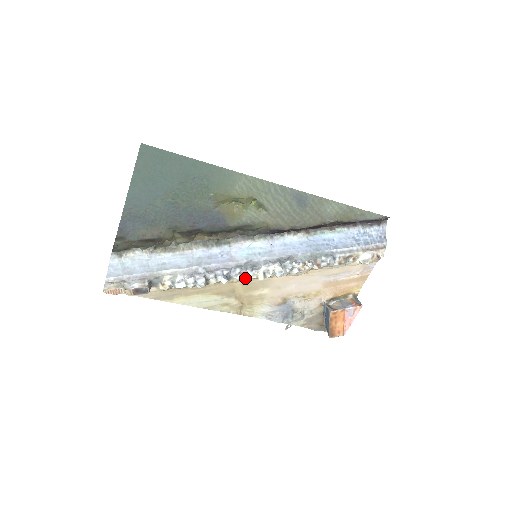
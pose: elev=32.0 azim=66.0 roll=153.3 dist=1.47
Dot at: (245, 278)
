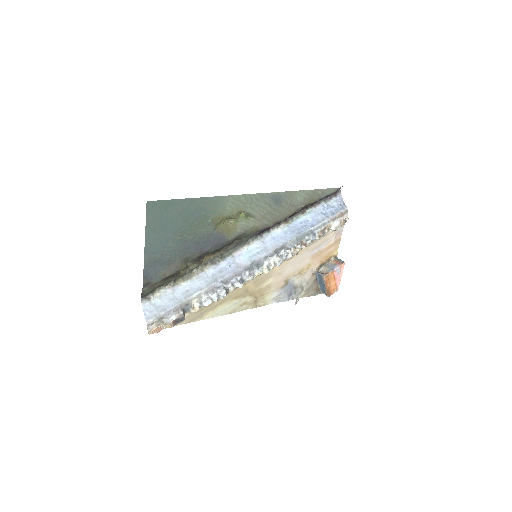
Dot at: (254, 277)
